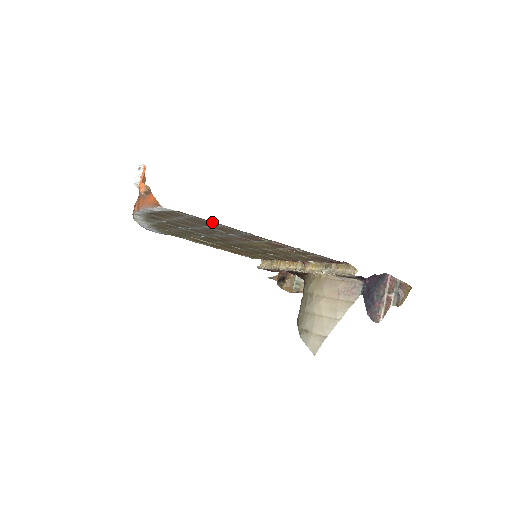
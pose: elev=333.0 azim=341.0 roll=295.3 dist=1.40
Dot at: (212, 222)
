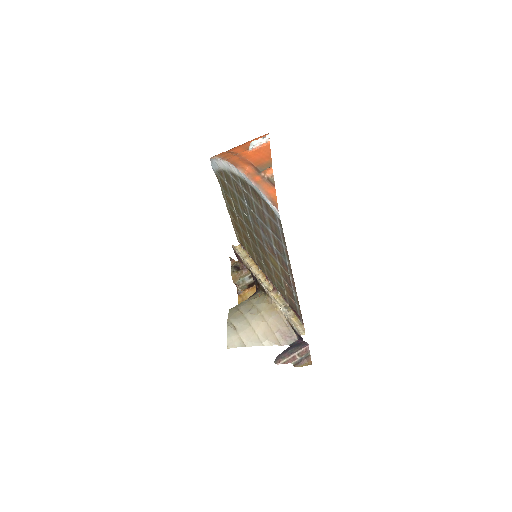
Dot at: (284, 242)
